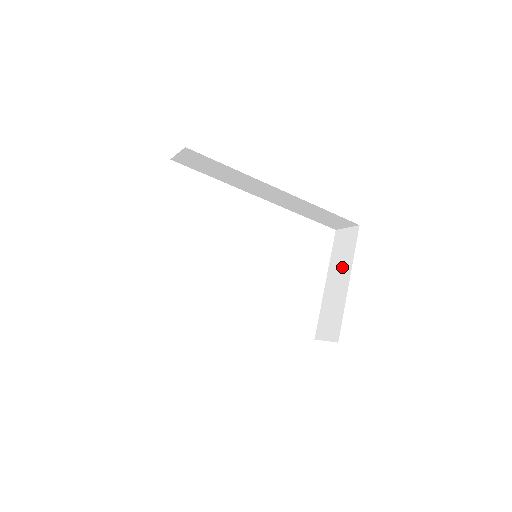
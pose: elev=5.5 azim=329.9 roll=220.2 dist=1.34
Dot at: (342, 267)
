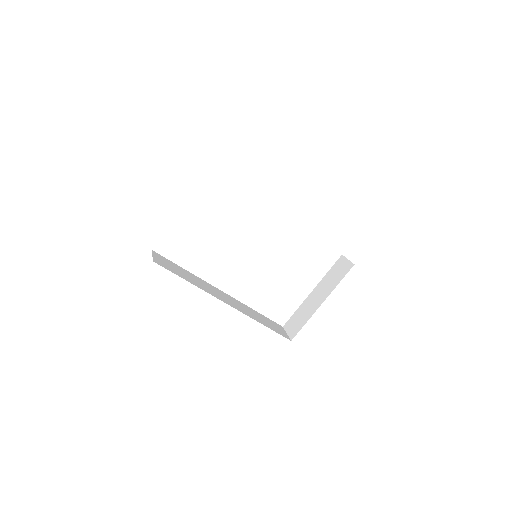
Dot at: (326, 288)
